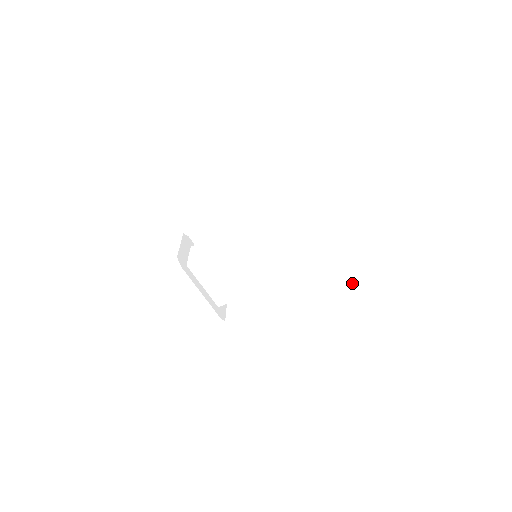
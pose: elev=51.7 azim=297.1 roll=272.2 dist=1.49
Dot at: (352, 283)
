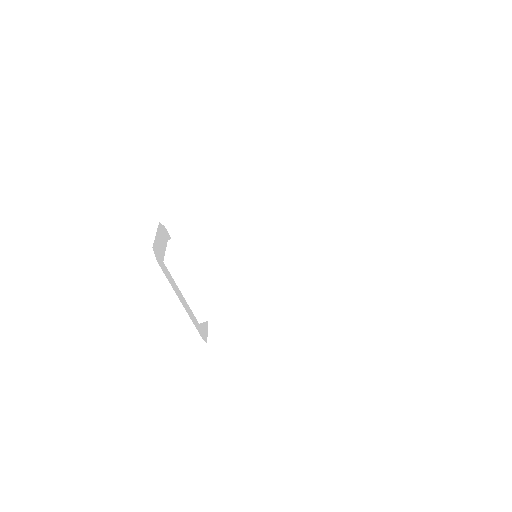
Dot at: (380, 296)
